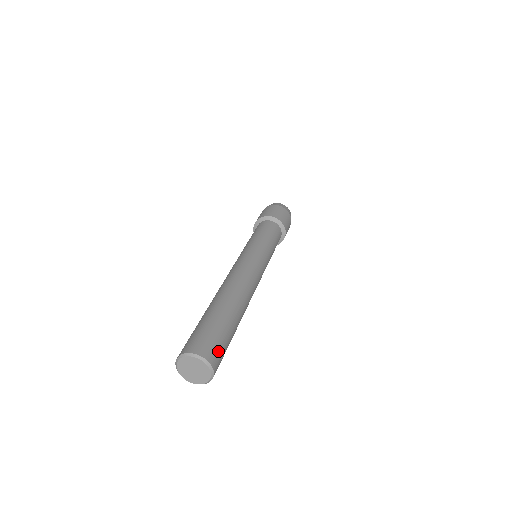
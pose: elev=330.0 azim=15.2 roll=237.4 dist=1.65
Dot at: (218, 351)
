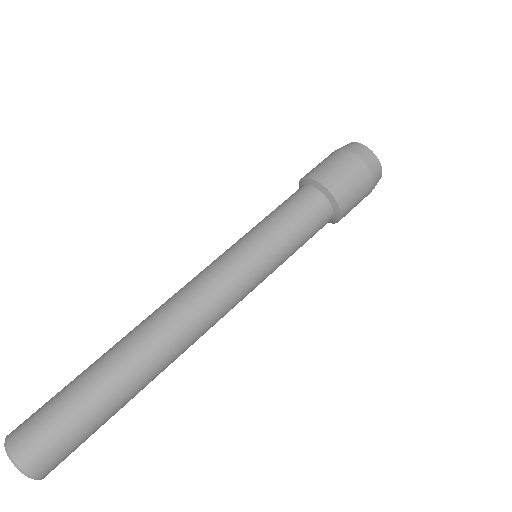
Dot at: (47, 446)
